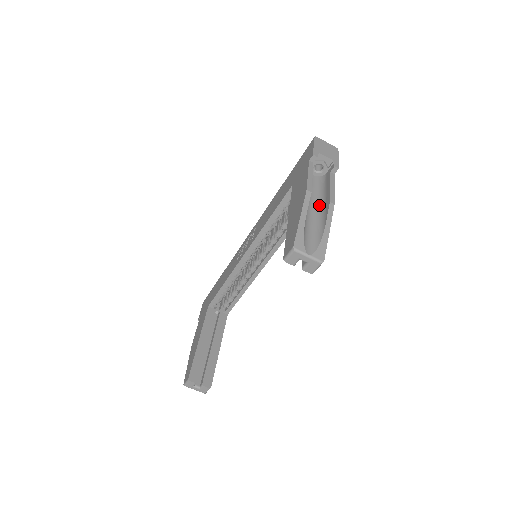
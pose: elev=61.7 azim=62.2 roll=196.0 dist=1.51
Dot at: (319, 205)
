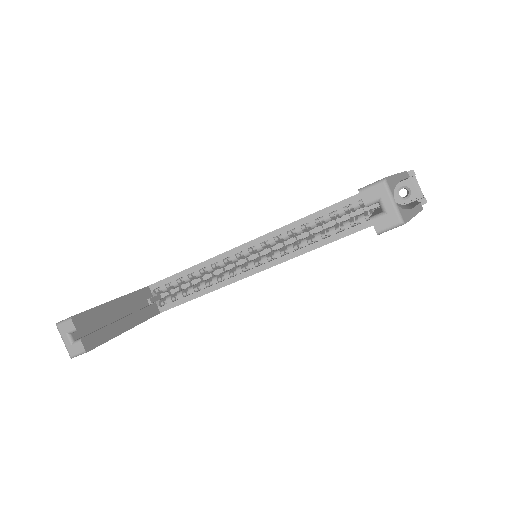
Dot at: (400, 205)
